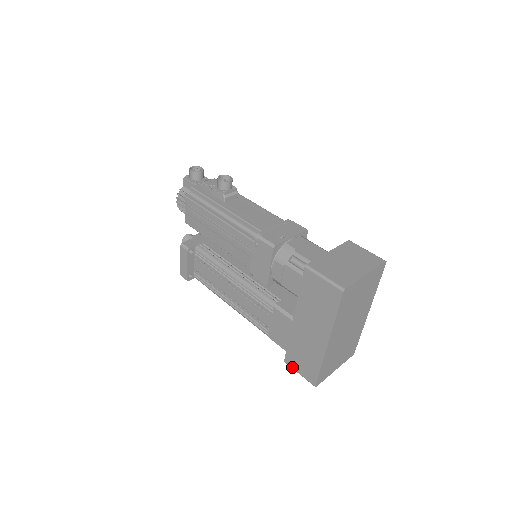
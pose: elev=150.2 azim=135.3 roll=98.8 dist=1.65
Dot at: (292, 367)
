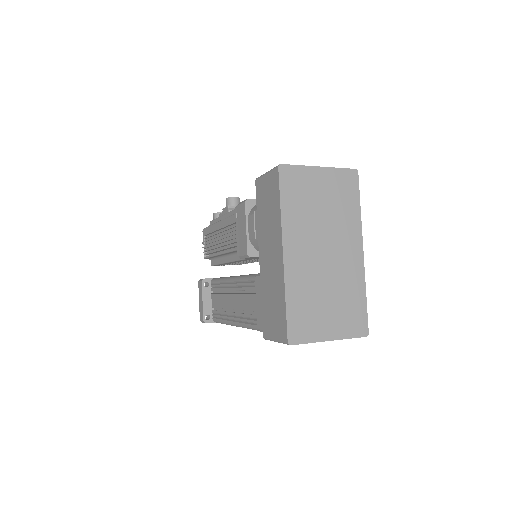
Dot at: (269, 337)
